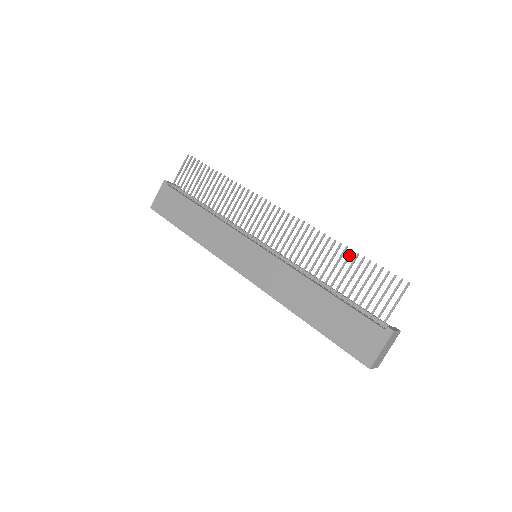
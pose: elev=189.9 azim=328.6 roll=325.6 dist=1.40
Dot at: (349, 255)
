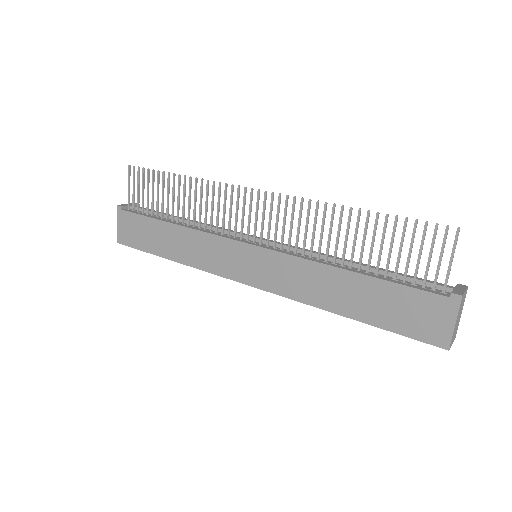
Dot at: (367, 219)
